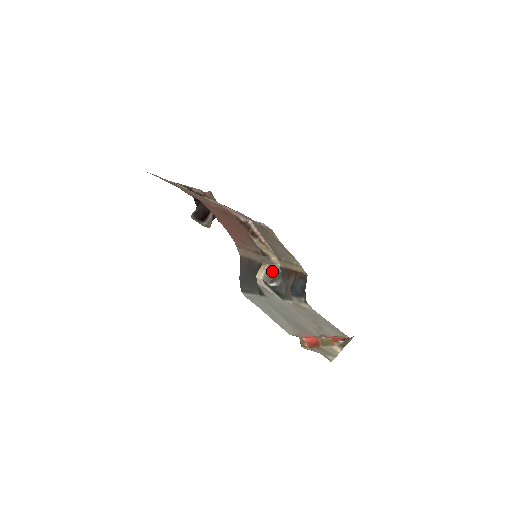
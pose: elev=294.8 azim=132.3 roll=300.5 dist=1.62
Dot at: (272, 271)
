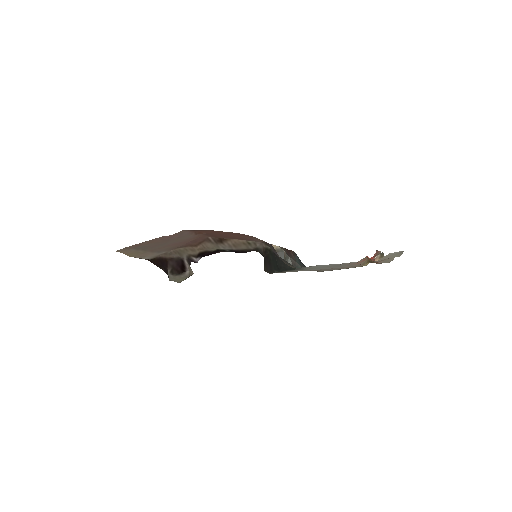
Dot at: occluded
